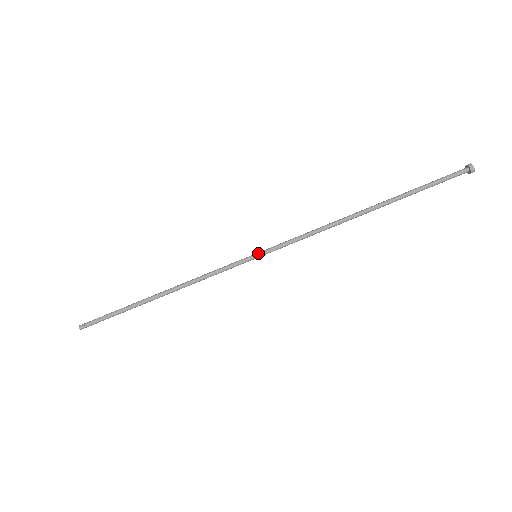
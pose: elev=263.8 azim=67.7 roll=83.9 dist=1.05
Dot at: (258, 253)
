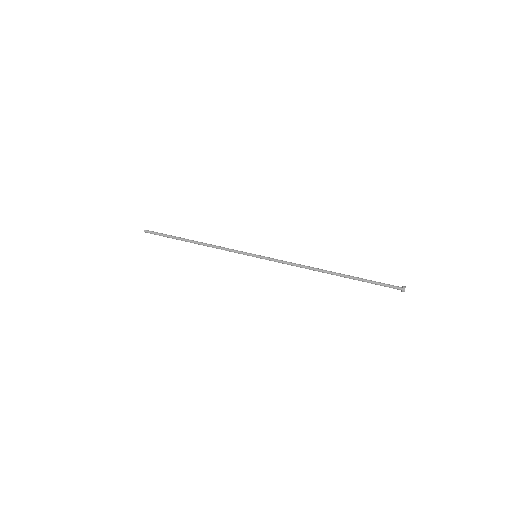
Dot at: (258, 255)
